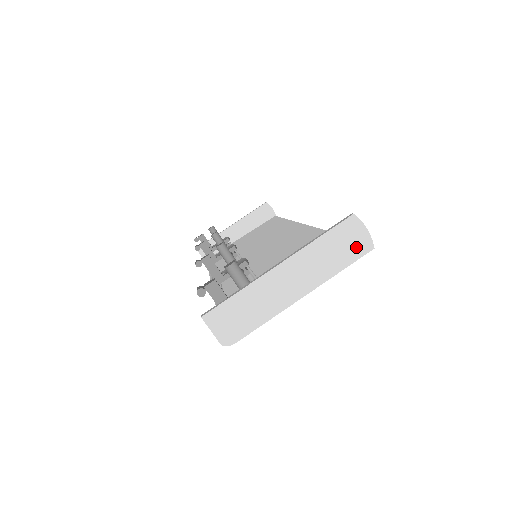
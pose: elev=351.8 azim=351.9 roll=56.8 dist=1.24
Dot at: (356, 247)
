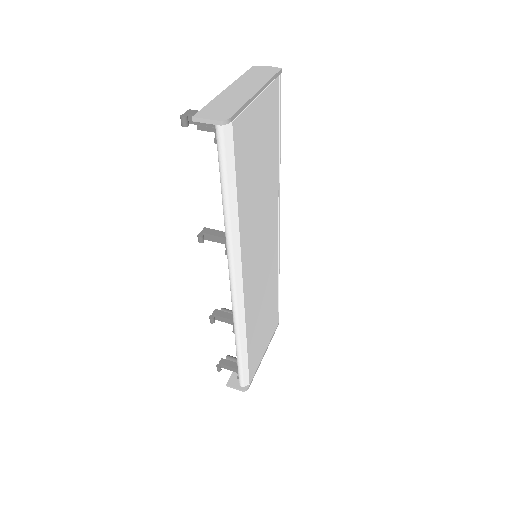
Dot at: (269, 71)
